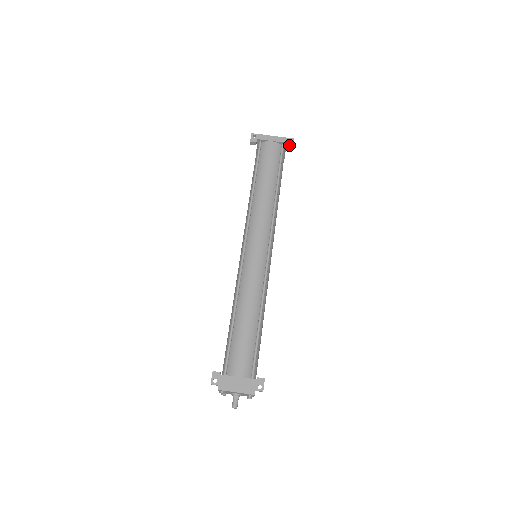
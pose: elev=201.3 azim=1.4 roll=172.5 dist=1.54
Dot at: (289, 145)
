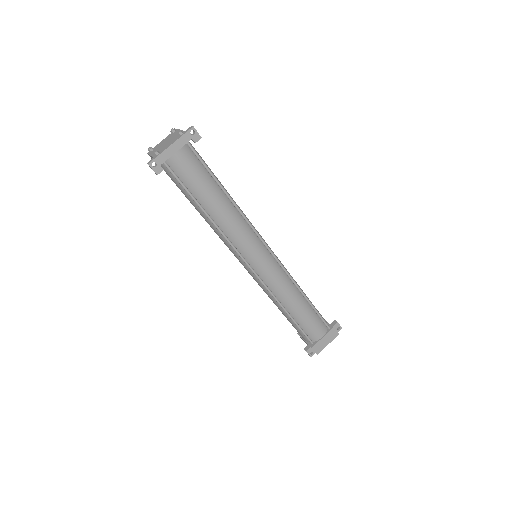
Dot at: (196, 139)
